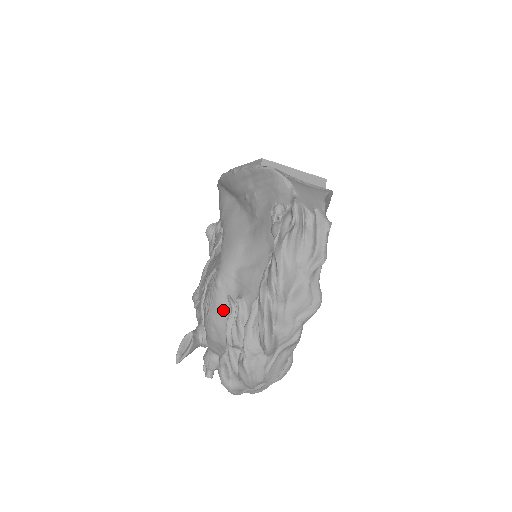
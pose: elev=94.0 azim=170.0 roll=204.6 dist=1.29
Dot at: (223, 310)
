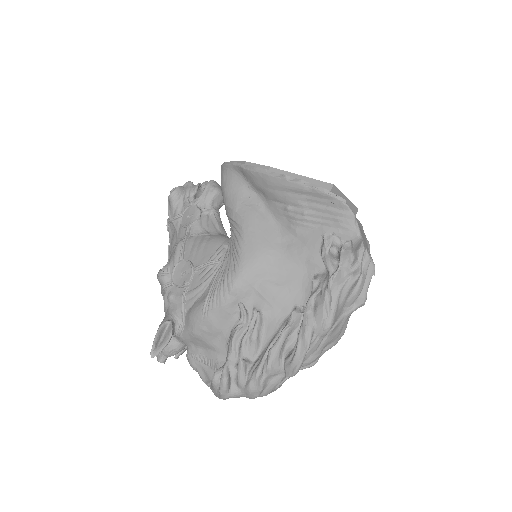
Dot at: (229, 315)
